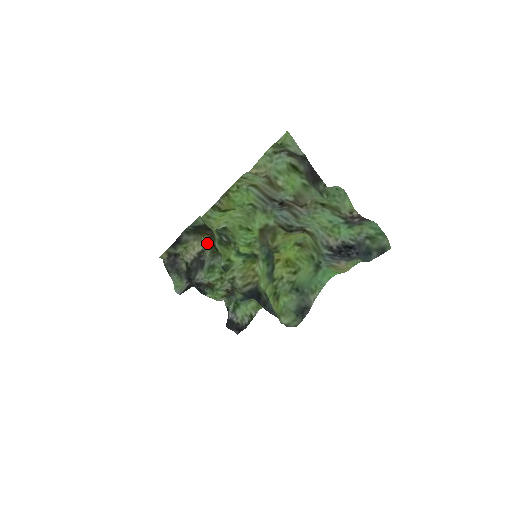
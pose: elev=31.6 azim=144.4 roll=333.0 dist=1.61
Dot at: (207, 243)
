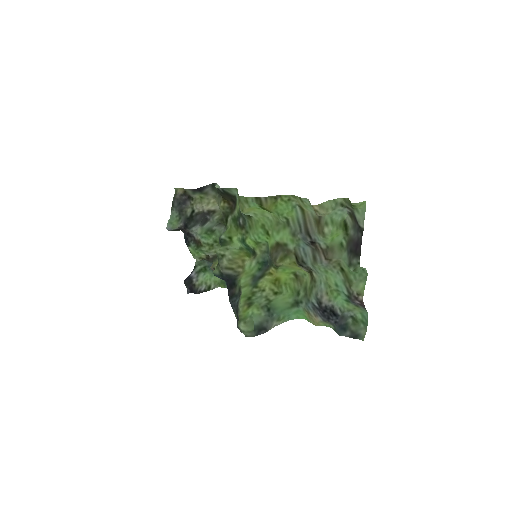
Dot at: (223, 210)
